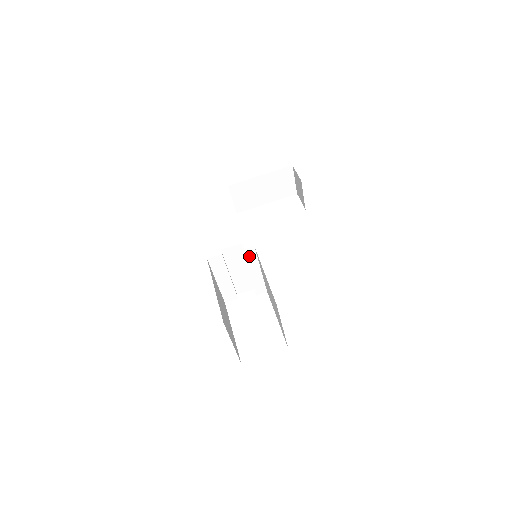
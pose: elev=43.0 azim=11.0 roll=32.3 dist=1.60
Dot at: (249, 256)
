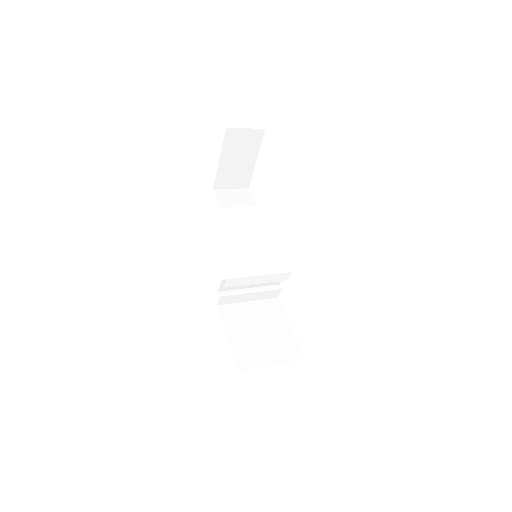
Dot at: (235, 283)
